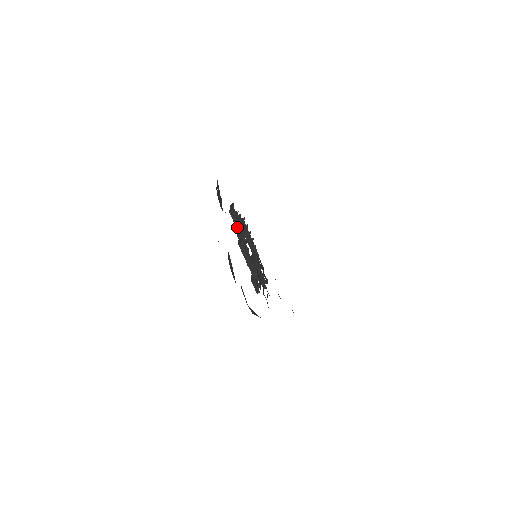
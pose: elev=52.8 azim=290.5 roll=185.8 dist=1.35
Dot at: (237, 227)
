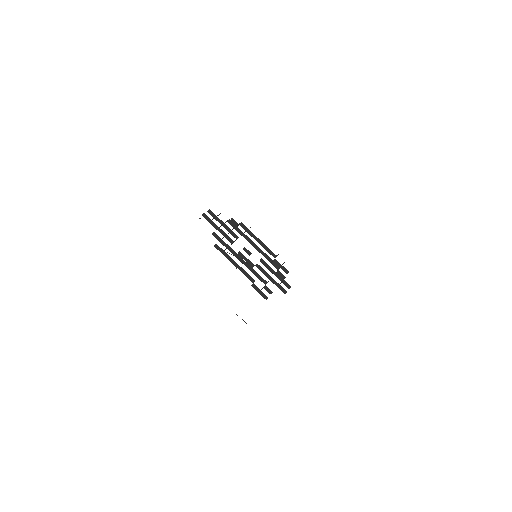
Dot at: (216, 229)
